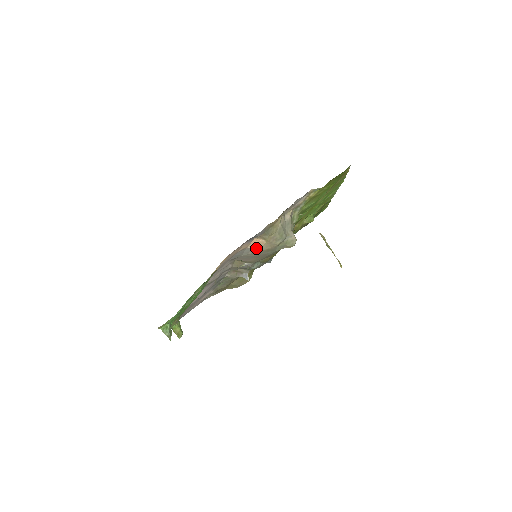
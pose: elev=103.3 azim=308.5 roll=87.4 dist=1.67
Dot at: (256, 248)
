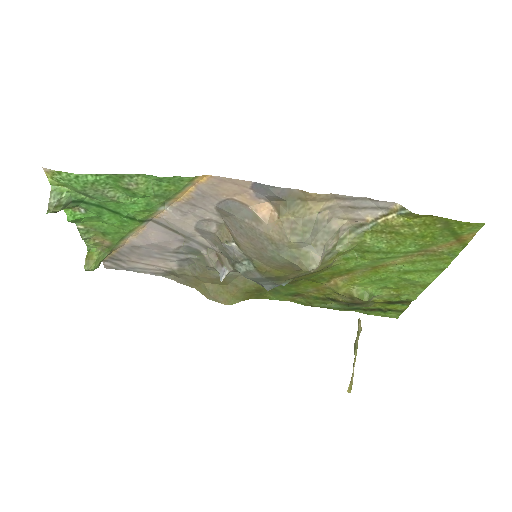
Dot at: (259, 220)
